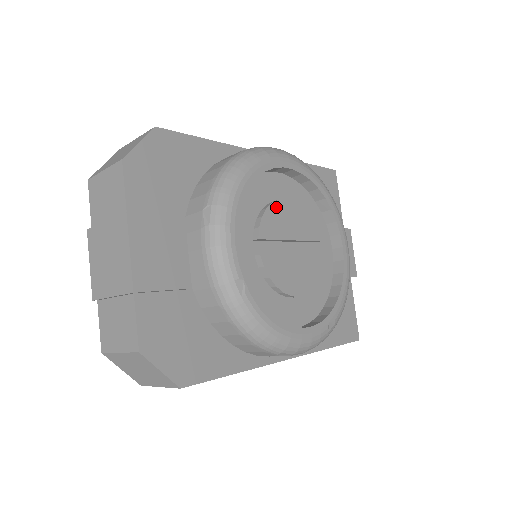
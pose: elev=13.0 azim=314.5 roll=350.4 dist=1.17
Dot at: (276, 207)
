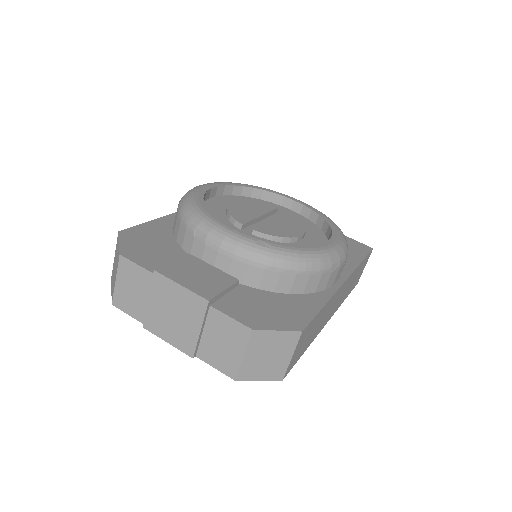
Dot at: (232, 208)
